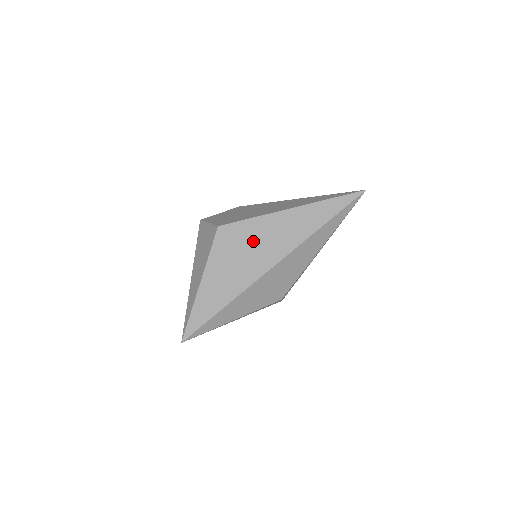
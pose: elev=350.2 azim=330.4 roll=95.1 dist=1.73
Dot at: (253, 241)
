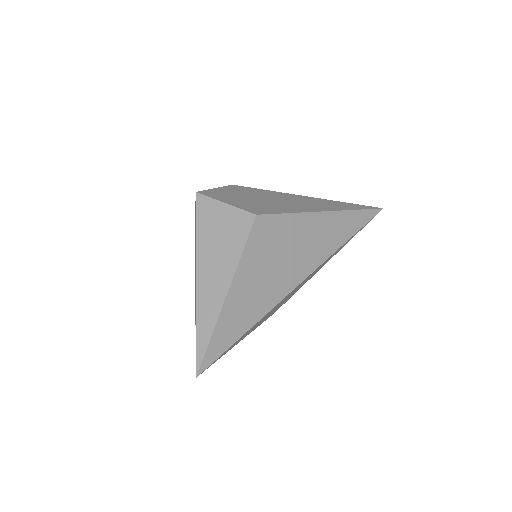
Dot at: (290, 243)
